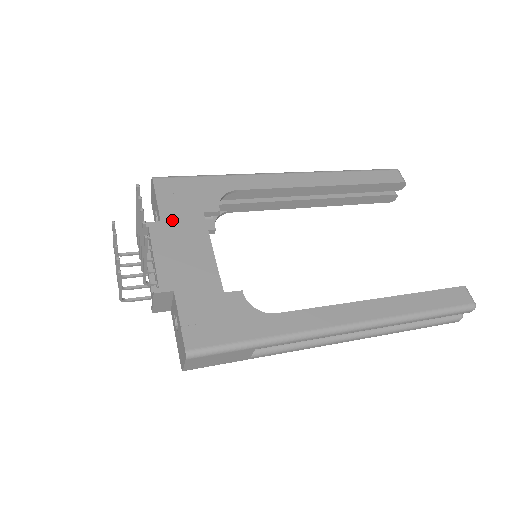
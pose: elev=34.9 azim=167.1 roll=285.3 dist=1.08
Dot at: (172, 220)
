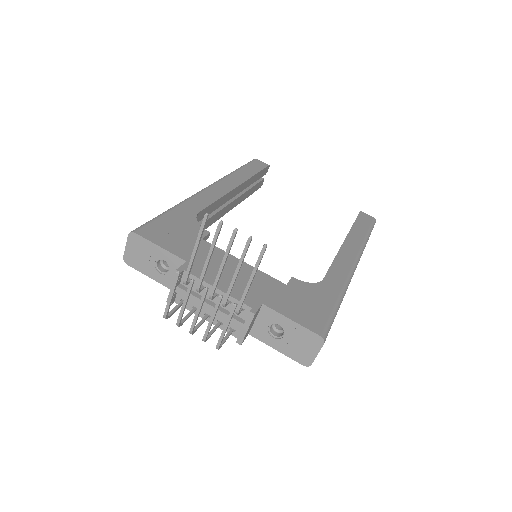
Dot at: occluded
